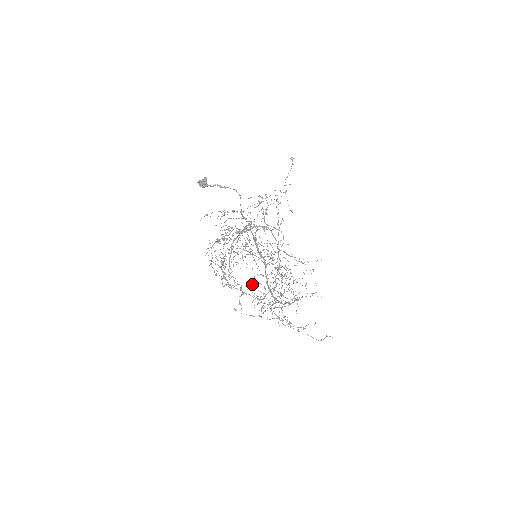
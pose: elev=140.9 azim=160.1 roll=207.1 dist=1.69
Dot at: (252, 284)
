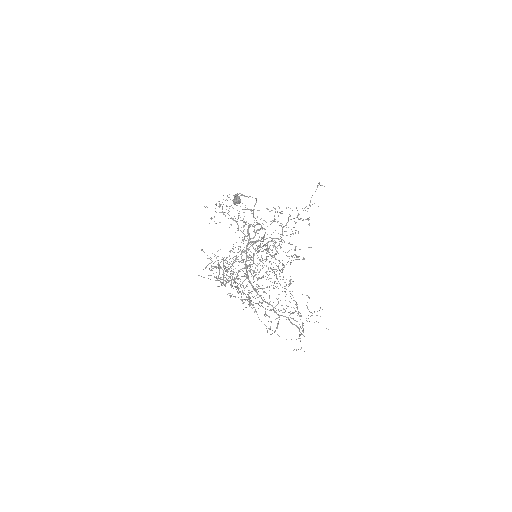
Dot at: (229, 259)
